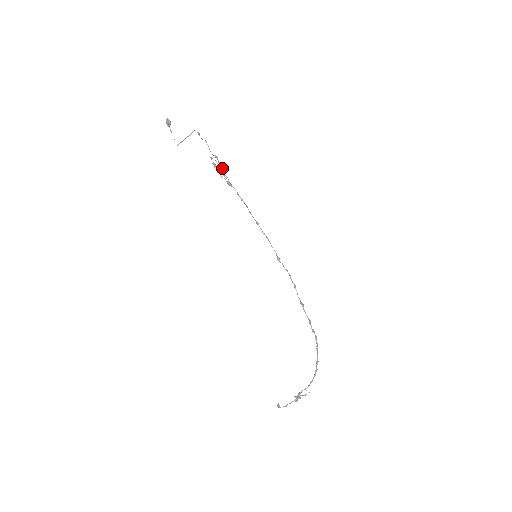
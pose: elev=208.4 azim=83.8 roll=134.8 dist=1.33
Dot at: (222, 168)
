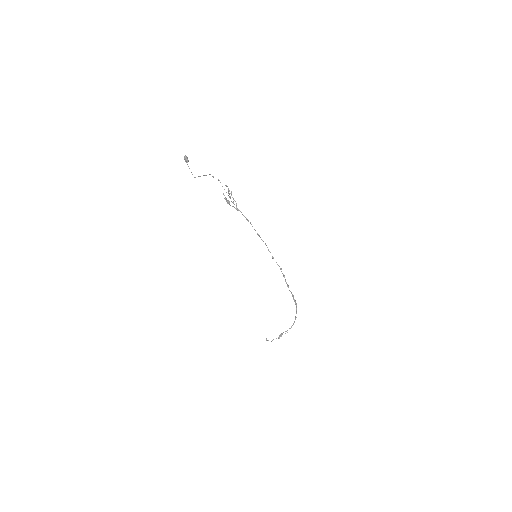
Dot at: (231, 194)
